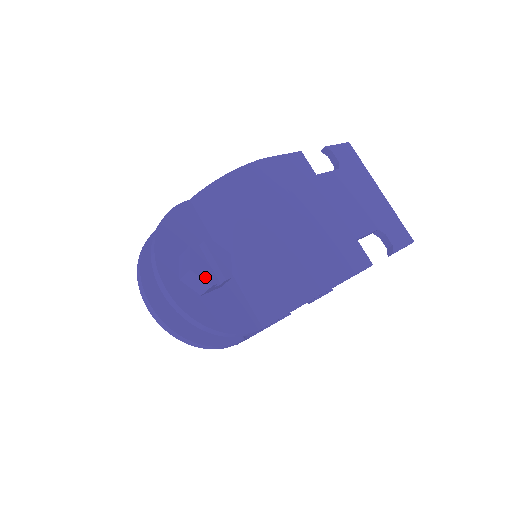
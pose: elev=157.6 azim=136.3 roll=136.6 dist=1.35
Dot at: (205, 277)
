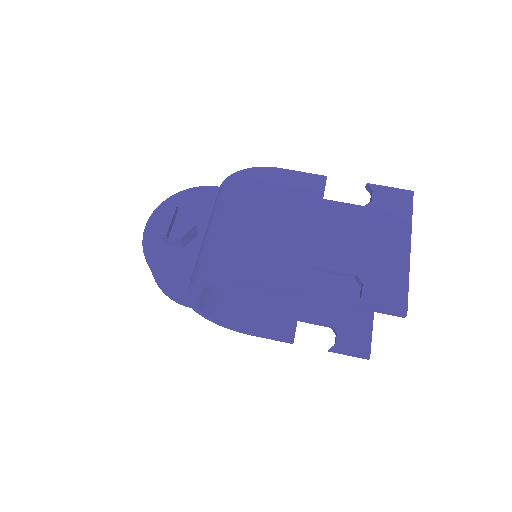
Dot at: (161, 227)
